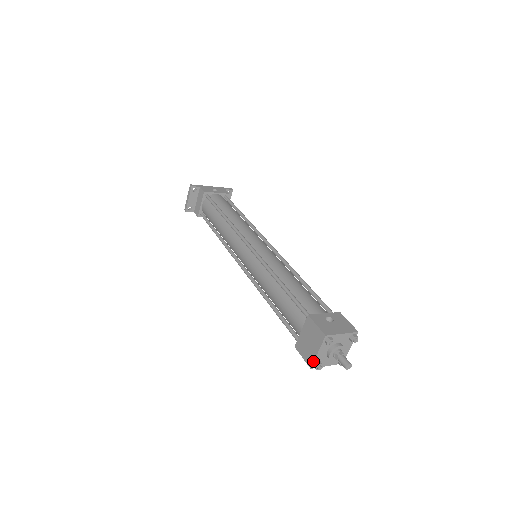
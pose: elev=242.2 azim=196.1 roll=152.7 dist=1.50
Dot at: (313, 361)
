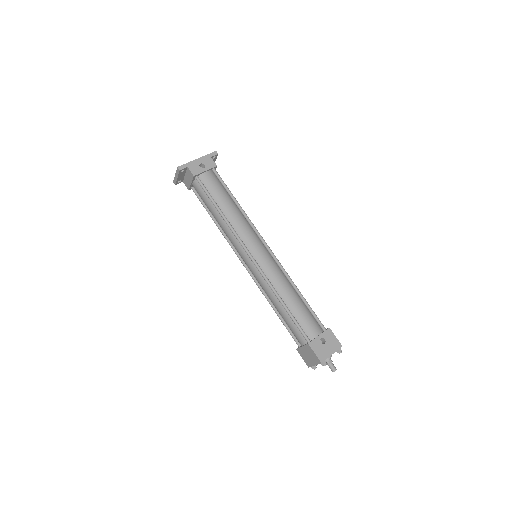
Dot at: (311, 366)
